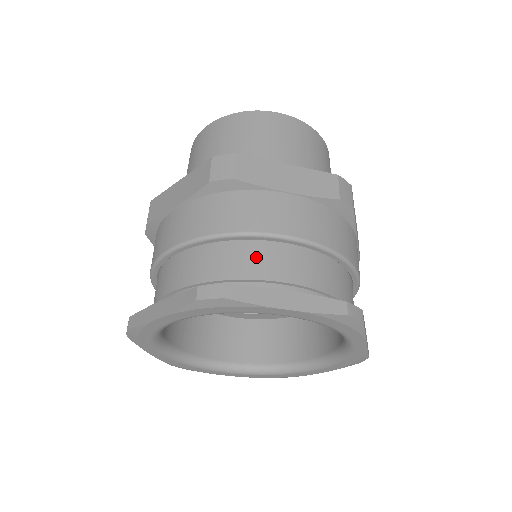
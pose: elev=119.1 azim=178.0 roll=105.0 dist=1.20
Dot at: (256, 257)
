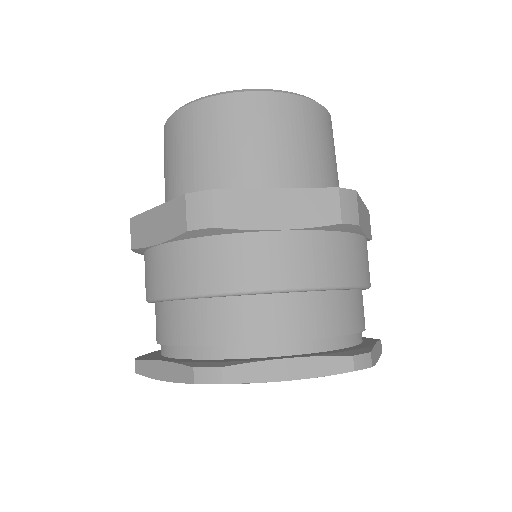
Dot at: (356, 308)
